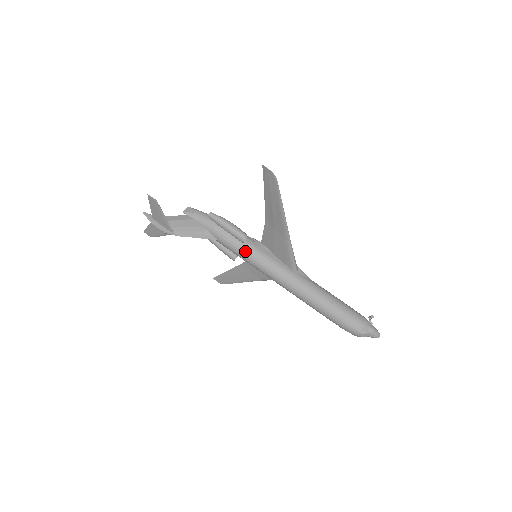
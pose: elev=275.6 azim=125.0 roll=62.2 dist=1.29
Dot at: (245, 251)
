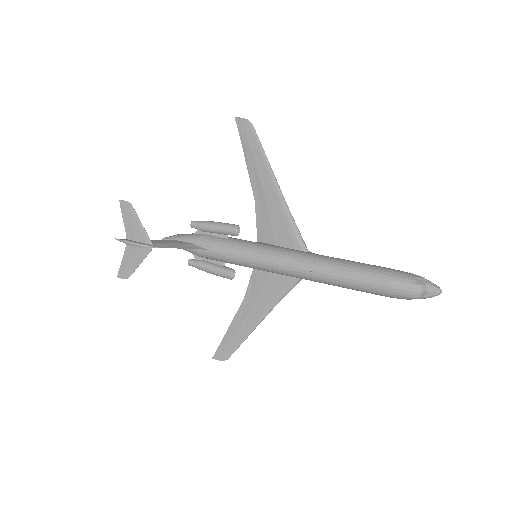
Dot at: (241, 247)
